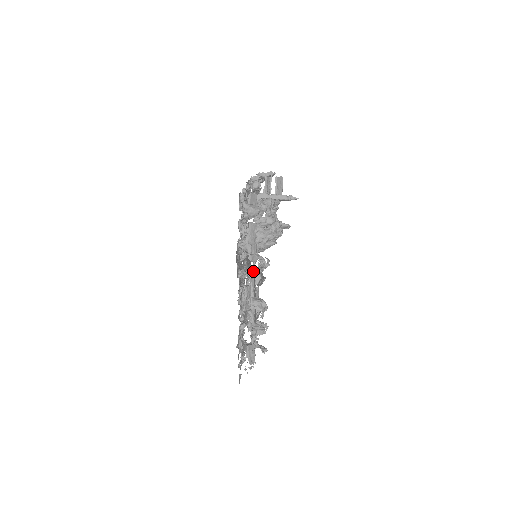
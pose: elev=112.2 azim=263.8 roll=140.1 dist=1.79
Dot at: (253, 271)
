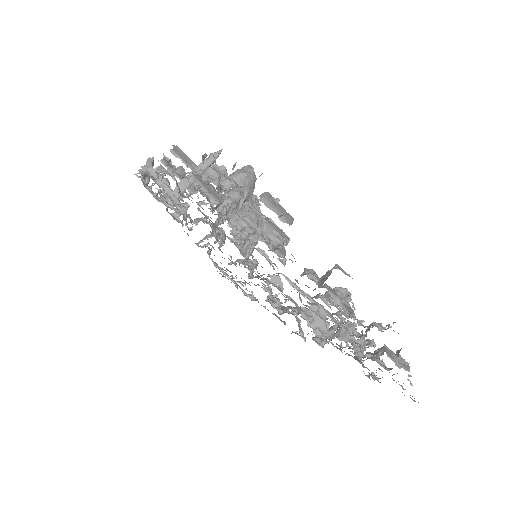
Dot at: (279, 273)
